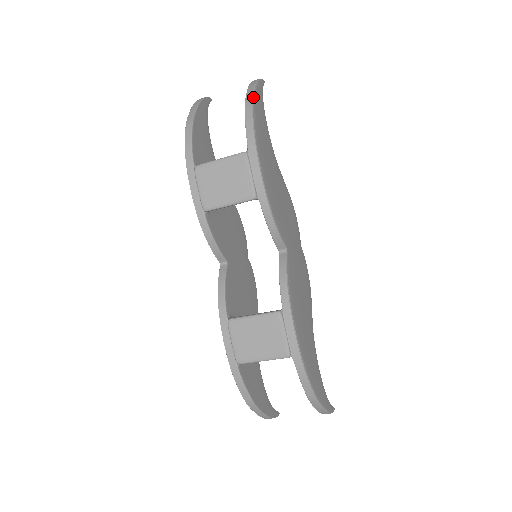
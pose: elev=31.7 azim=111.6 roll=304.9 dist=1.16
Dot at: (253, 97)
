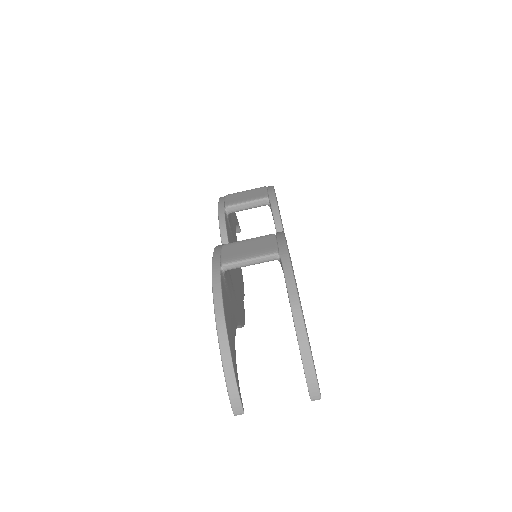
Dot at: occluded
